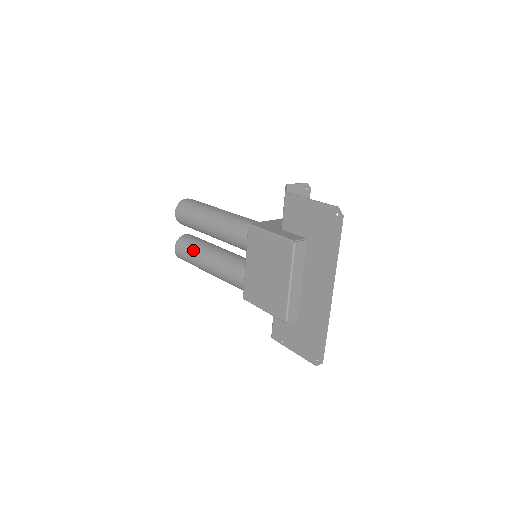
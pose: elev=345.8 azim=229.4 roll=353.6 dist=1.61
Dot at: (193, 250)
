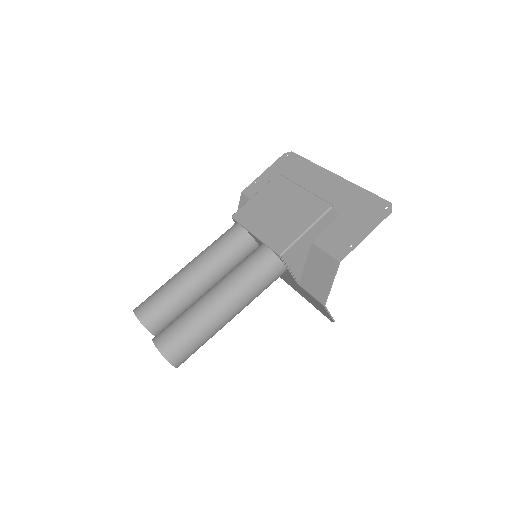
Dot at: (184, 312)
